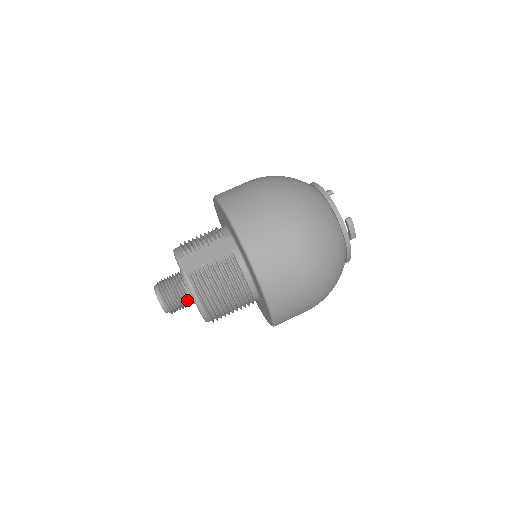
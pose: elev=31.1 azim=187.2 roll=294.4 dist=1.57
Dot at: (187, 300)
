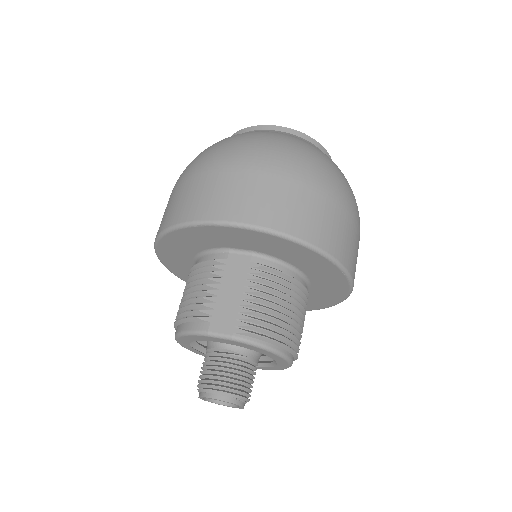
Dot at: (253, 367)
